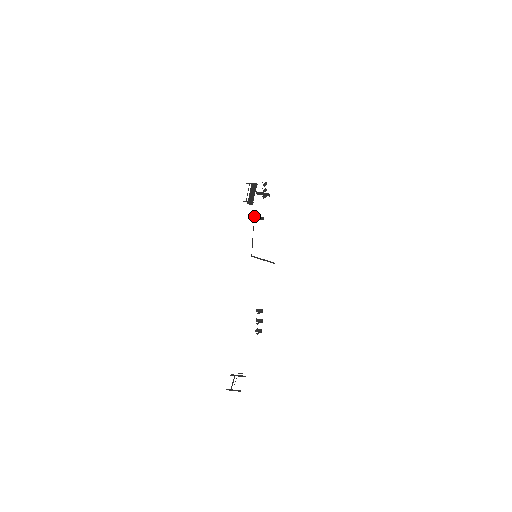
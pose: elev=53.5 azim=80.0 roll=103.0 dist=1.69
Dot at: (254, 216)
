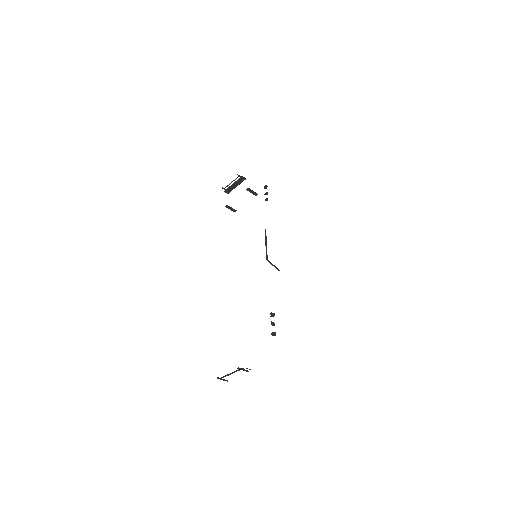
Dot at: (229, 206)
